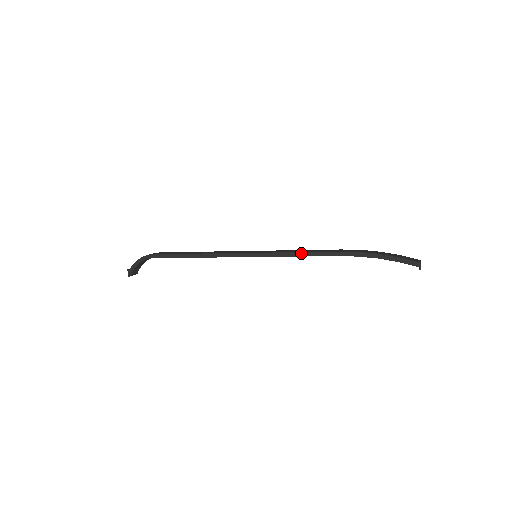
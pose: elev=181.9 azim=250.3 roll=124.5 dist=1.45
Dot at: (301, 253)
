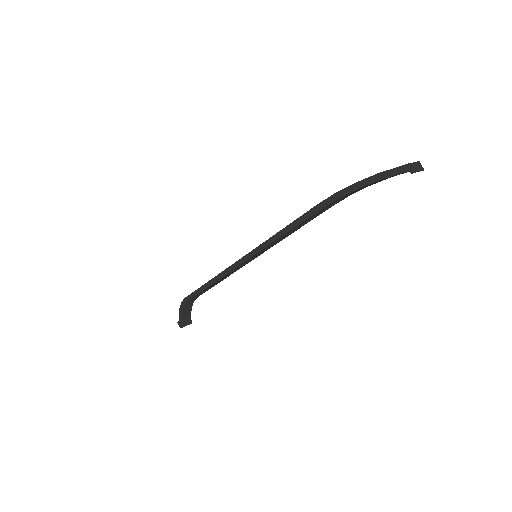
Dot at: (284, 229)
